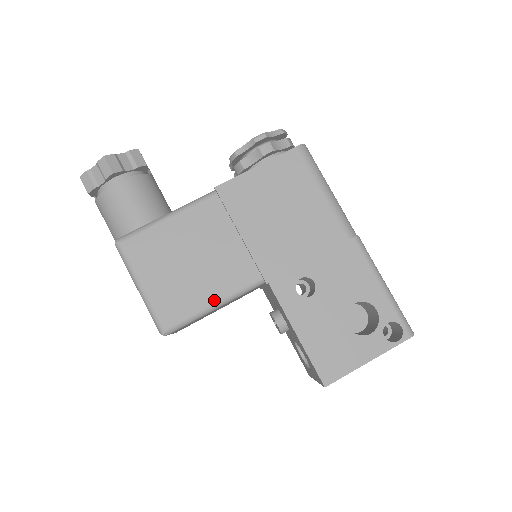
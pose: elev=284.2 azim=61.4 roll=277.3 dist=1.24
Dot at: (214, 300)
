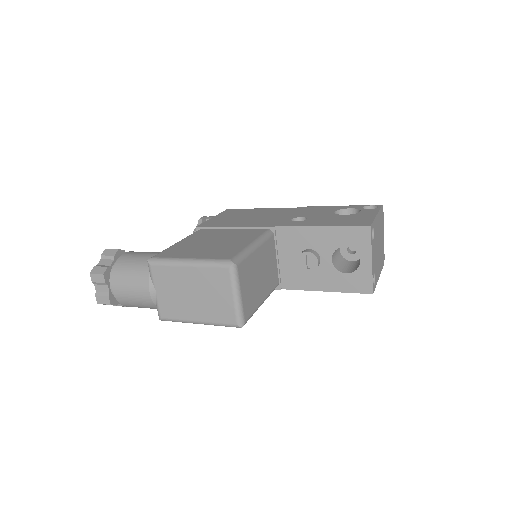
Dot at: (250, 242)
